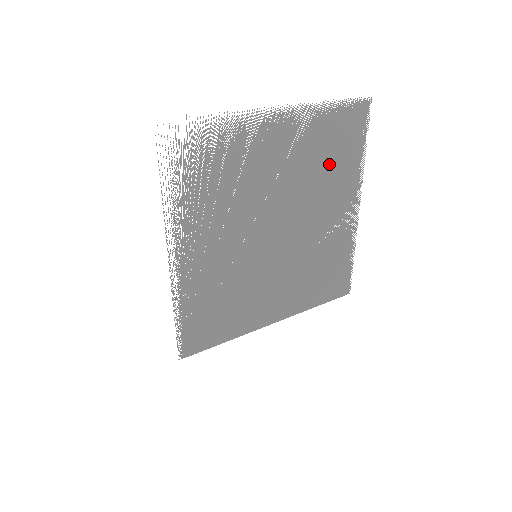
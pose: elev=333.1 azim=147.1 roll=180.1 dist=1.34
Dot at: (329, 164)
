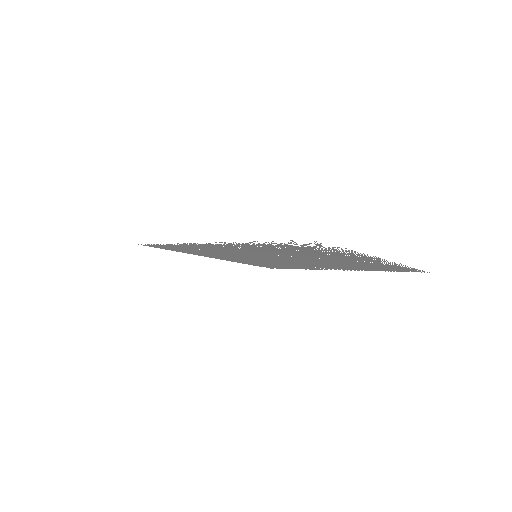
Dot at: (360, 266)
